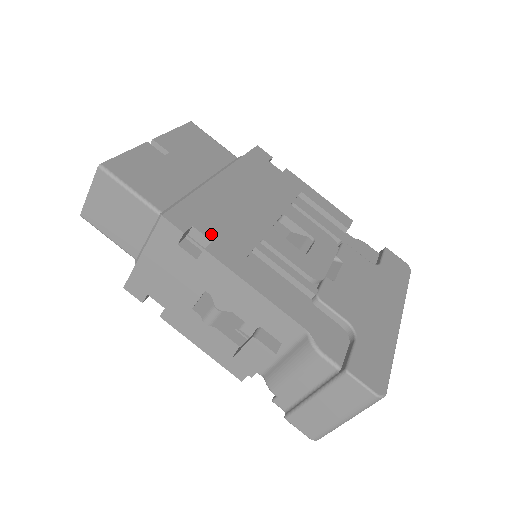
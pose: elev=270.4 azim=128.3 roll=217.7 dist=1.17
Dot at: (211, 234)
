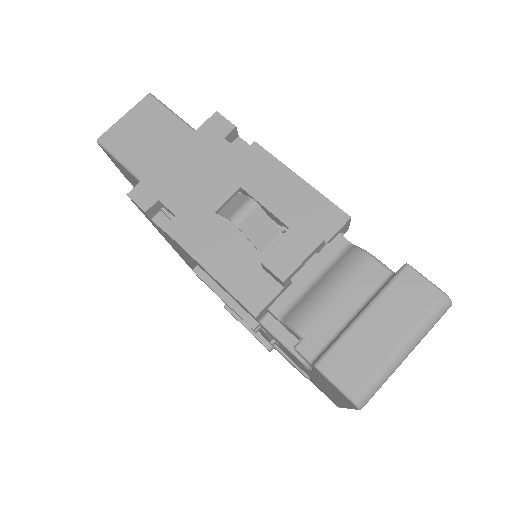
Dot at: occluded
